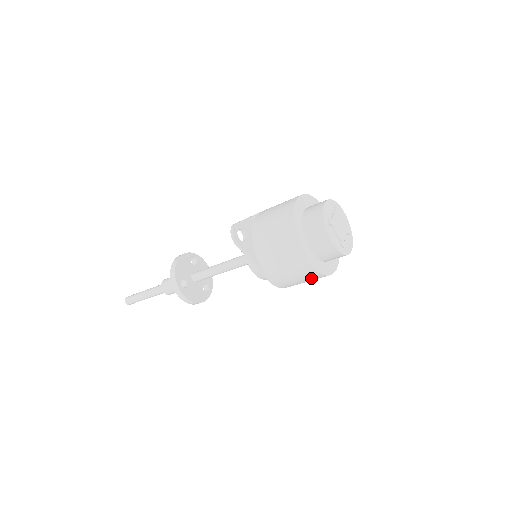
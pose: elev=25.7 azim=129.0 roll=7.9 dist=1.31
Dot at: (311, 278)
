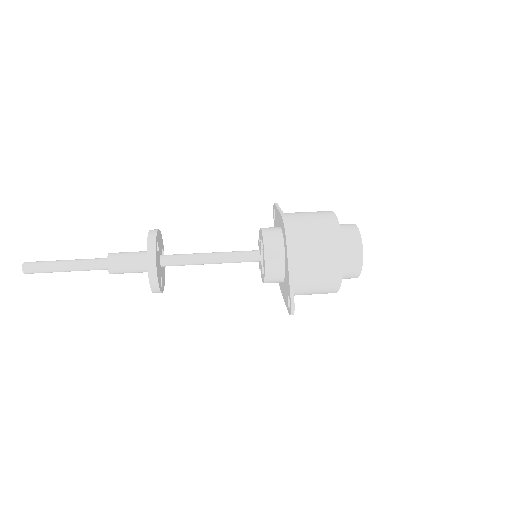
Dot at: occluded
